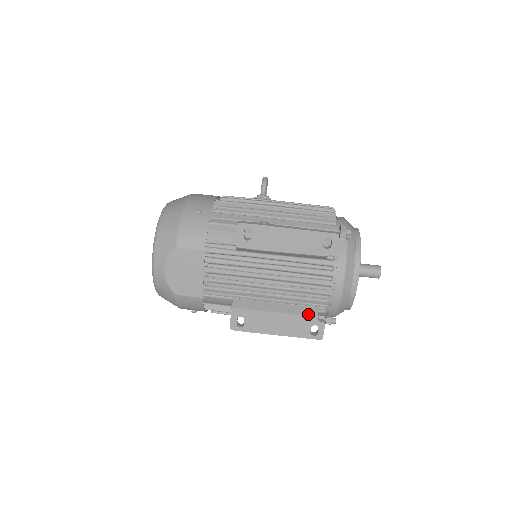
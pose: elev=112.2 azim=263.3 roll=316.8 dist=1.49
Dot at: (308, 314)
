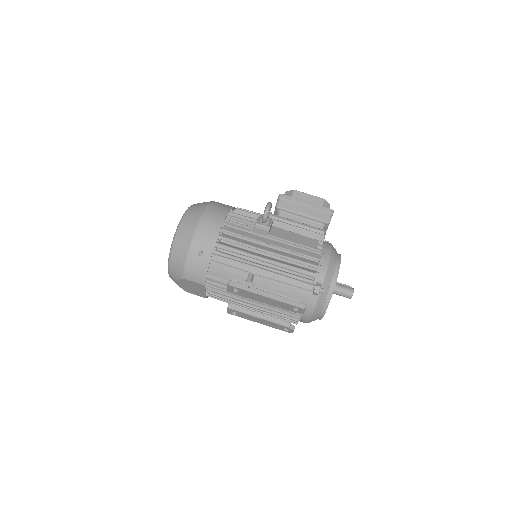
Dot at: (283, 323)
